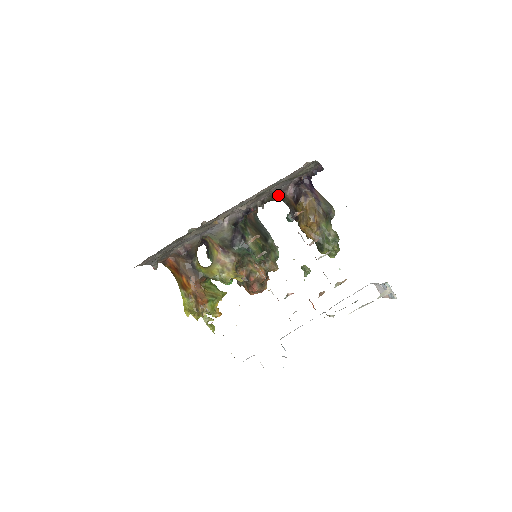
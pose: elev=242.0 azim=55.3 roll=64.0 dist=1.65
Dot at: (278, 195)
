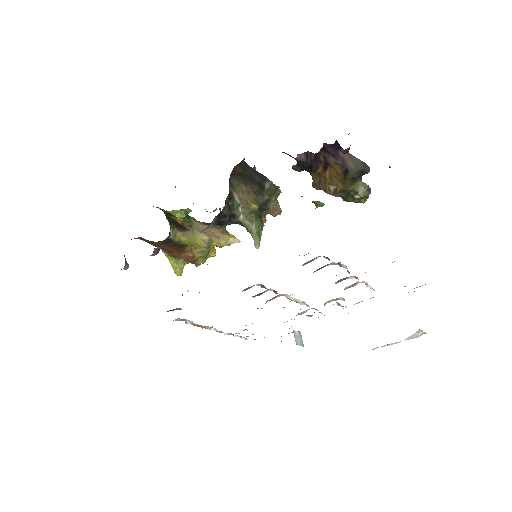
Dot at: occluded
